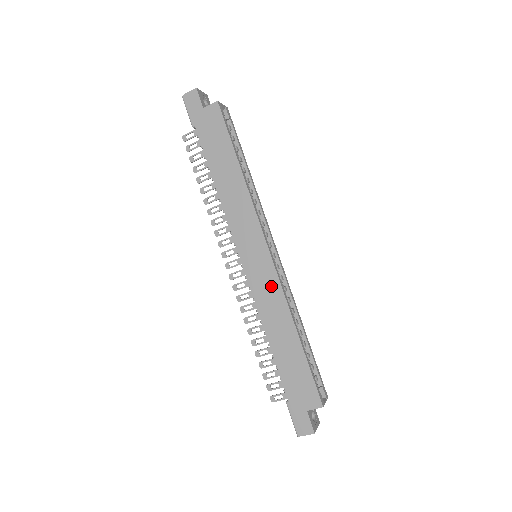
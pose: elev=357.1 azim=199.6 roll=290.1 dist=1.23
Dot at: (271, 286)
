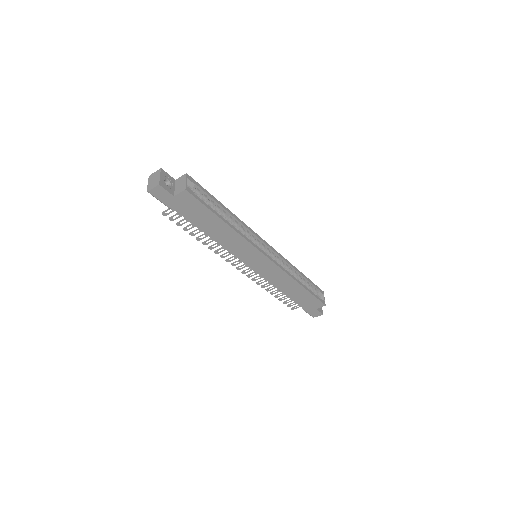
Dot at: (276, 272)
